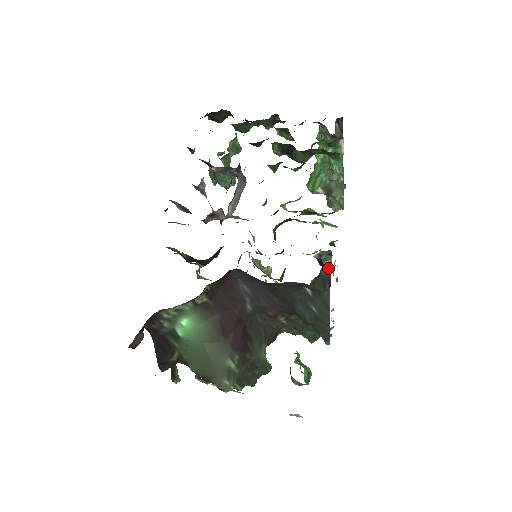
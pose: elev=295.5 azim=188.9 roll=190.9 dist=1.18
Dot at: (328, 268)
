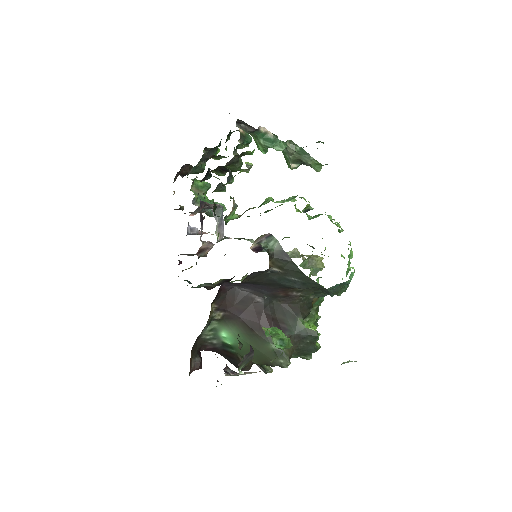
Dot at: (277, 246)
